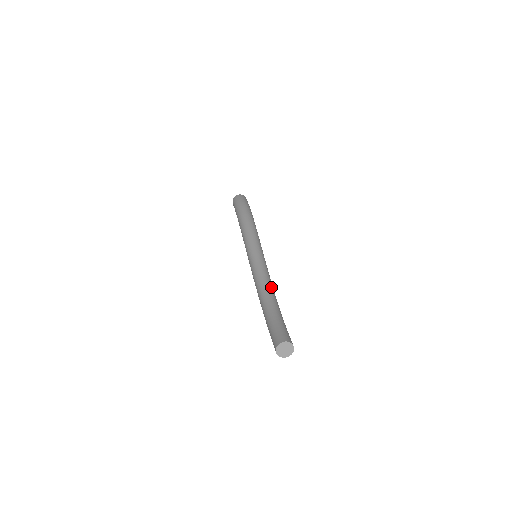
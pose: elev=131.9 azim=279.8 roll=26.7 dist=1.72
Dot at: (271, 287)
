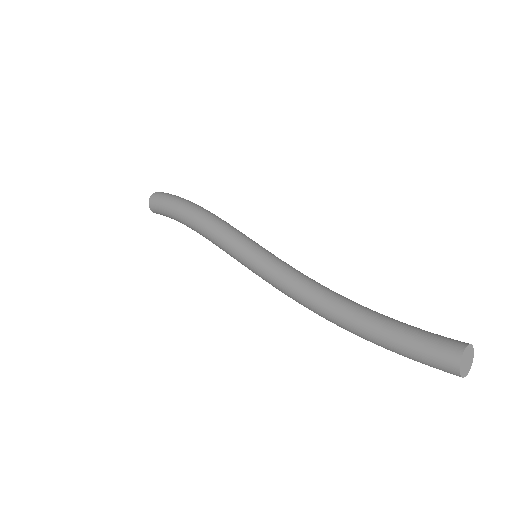
Dot at: occluded
